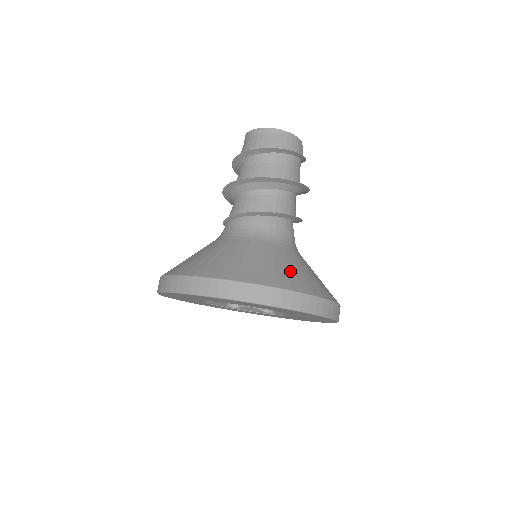
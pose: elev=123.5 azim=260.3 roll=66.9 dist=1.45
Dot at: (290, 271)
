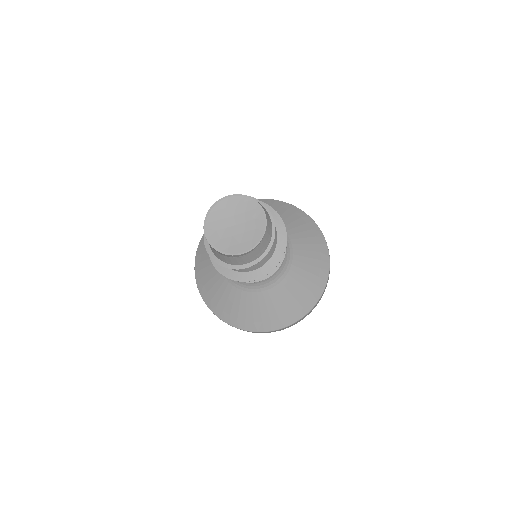
Dot at: (300, 297)
